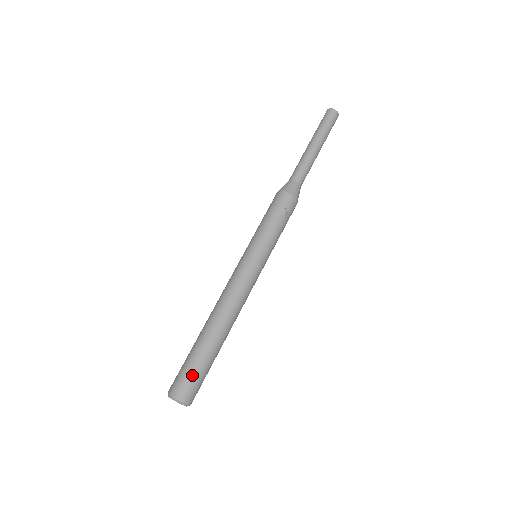
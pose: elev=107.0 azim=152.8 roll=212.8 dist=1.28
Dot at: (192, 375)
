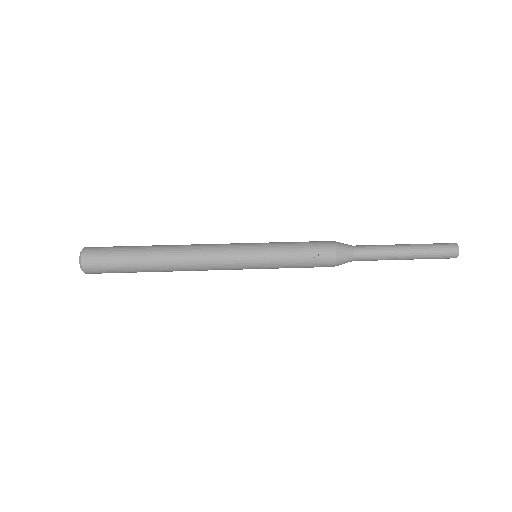
Dot at: (109, 255)
